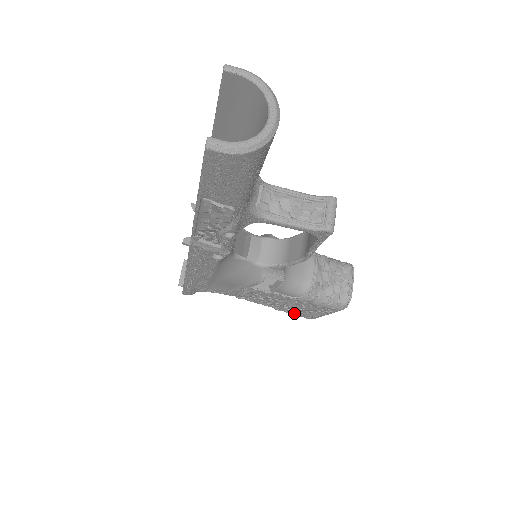
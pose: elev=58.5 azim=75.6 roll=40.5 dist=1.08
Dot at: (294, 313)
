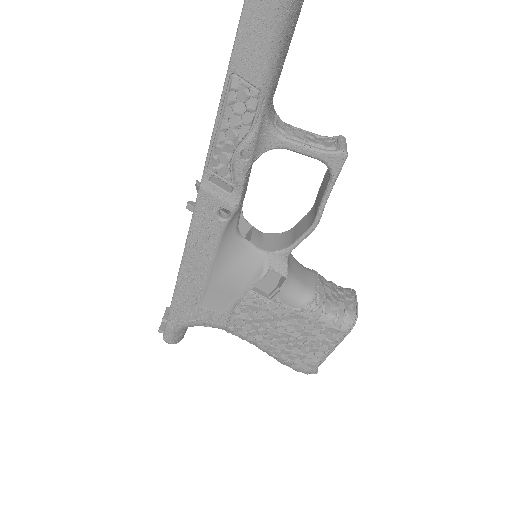
Dot at: (292, 360)
